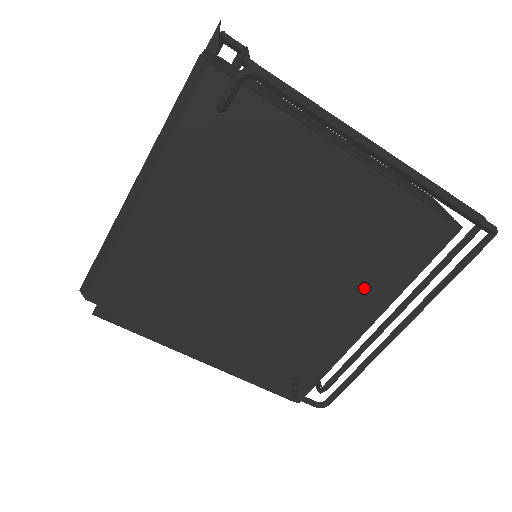
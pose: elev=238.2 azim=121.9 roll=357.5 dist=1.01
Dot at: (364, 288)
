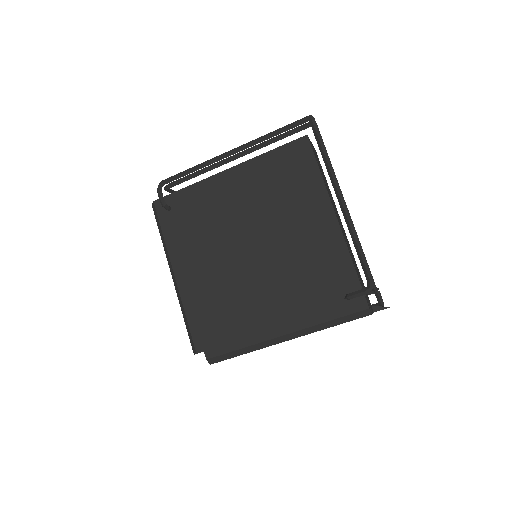
Dot at: (306, 206)
